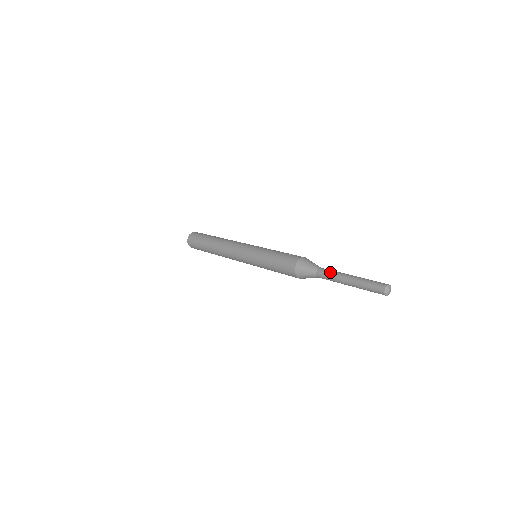
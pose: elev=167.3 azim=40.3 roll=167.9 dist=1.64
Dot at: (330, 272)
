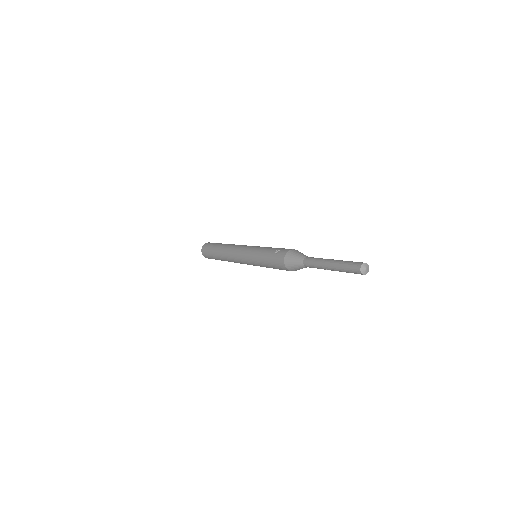
Dot at: (313, 264)
